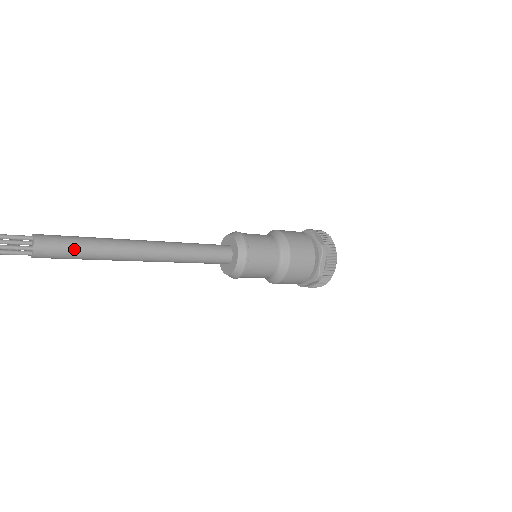
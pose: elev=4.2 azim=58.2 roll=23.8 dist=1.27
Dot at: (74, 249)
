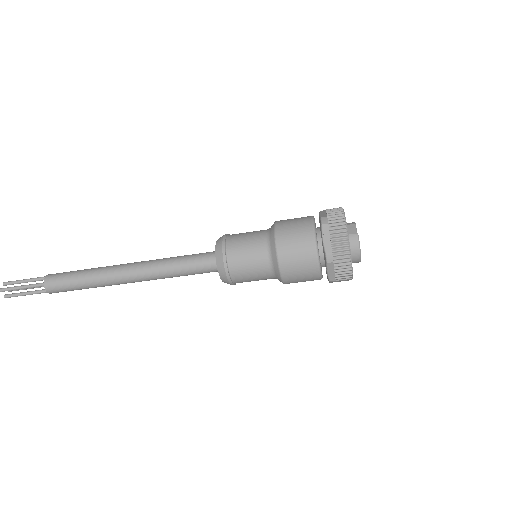
Dot at: (72, 278)
